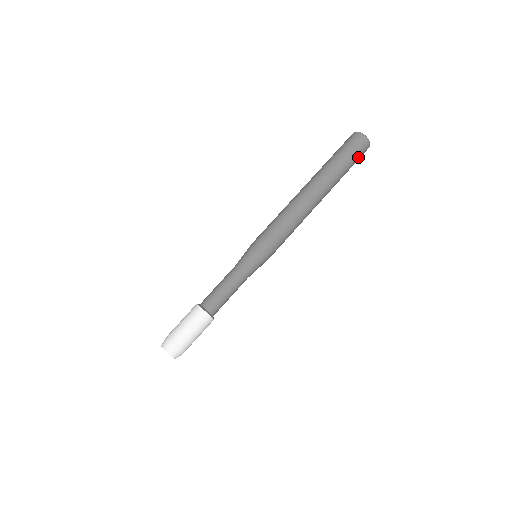
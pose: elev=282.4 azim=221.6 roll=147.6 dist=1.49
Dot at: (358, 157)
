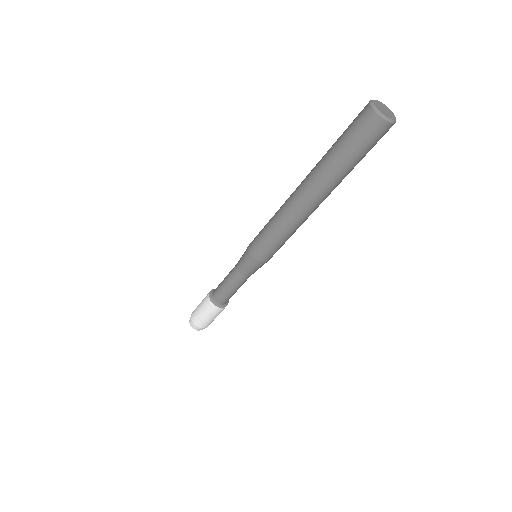
Dot at: (370, 144)
